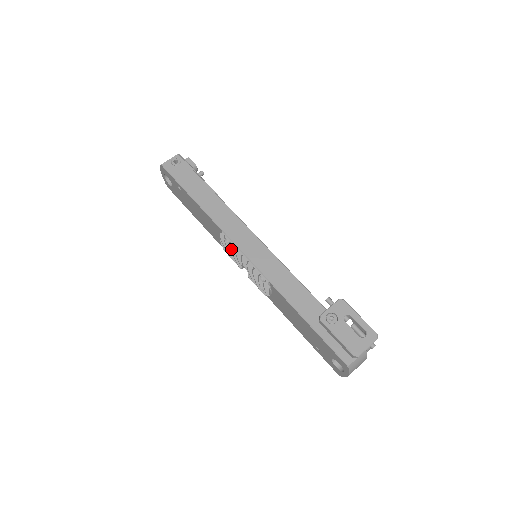
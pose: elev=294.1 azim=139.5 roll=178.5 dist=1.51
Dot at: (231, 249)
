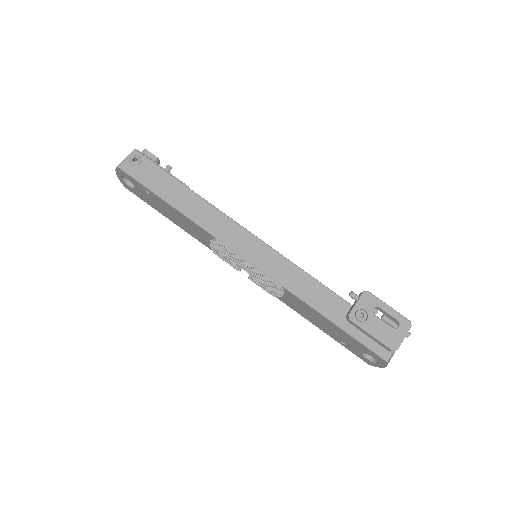
Dot at: (227, 254)
